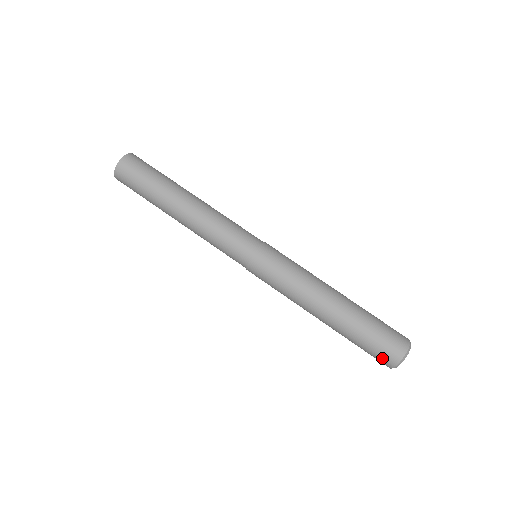
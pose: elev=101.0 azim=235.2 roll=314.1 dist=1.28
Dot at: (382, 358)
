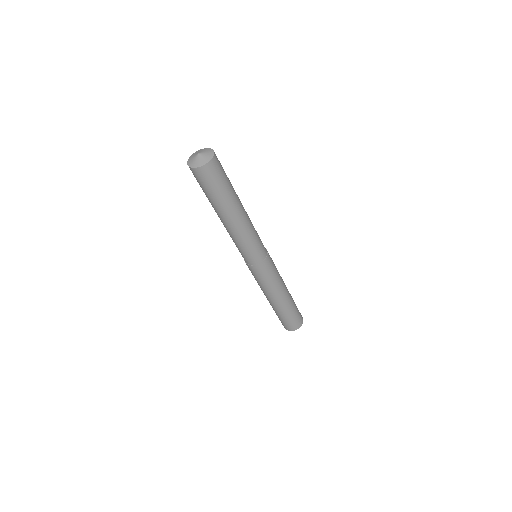
Dot at: occluded
